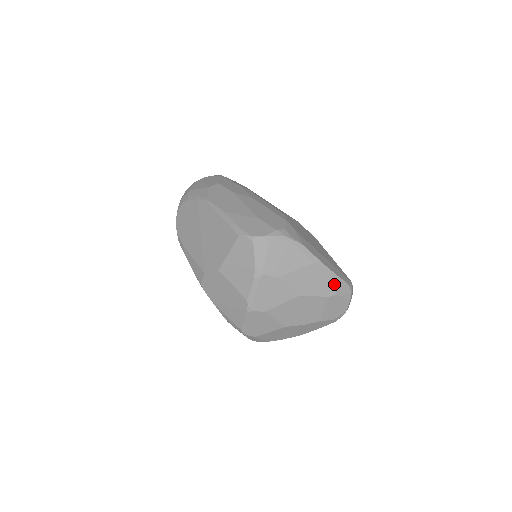
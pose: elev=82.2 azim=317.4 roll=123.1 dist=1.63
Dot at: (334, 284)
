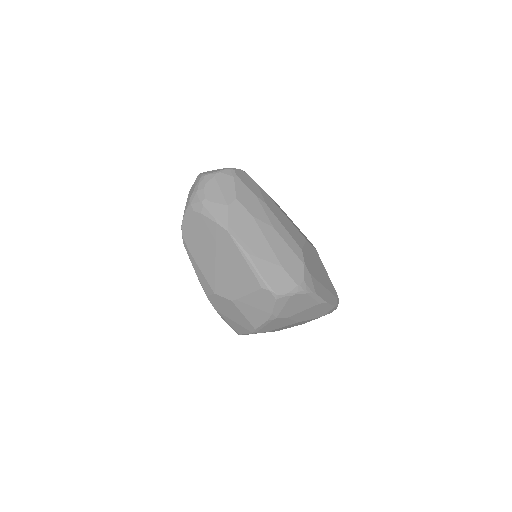
Dot at: (328, 310)
